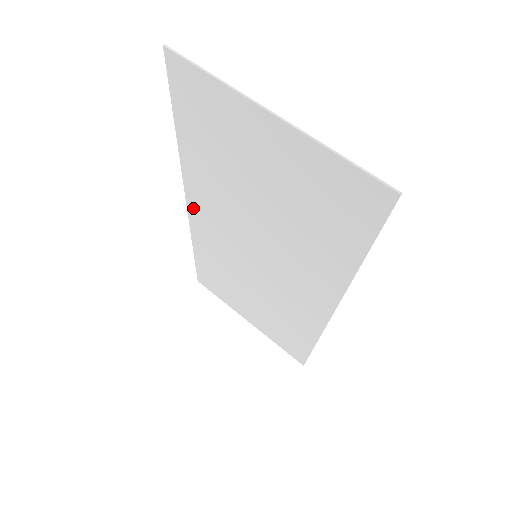
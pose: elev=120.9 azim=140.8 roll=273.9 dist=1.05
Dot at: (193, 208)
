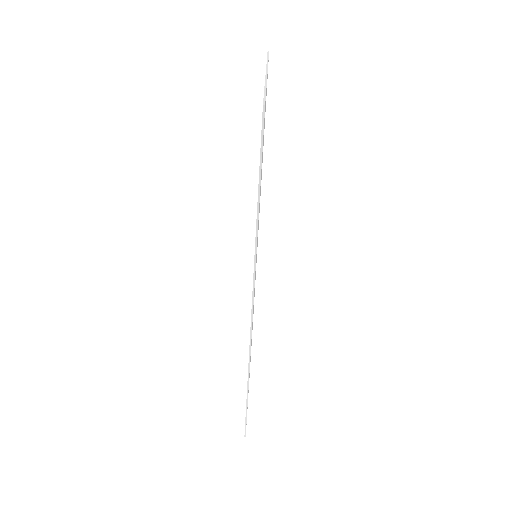
Dot at: occluded
